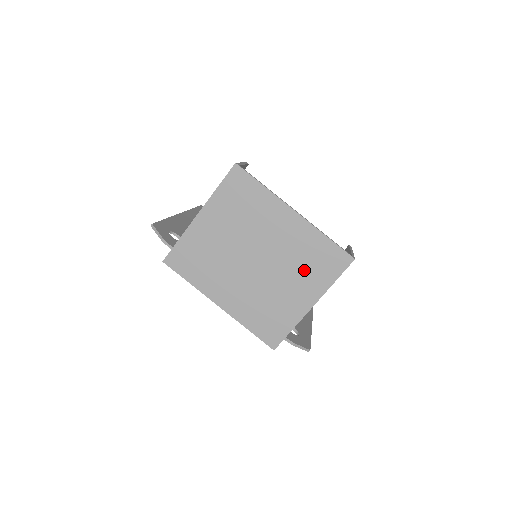
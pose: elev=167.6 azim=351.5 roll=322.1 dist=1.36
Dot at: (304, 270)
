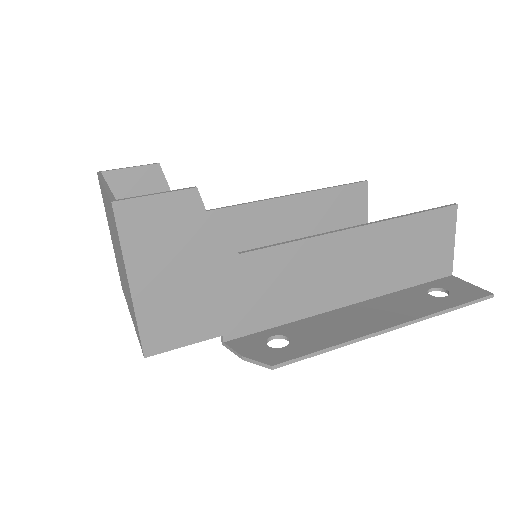
Dot at: (118, 244)
